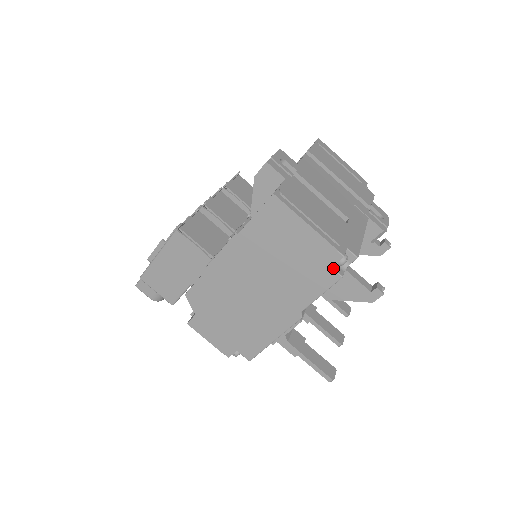
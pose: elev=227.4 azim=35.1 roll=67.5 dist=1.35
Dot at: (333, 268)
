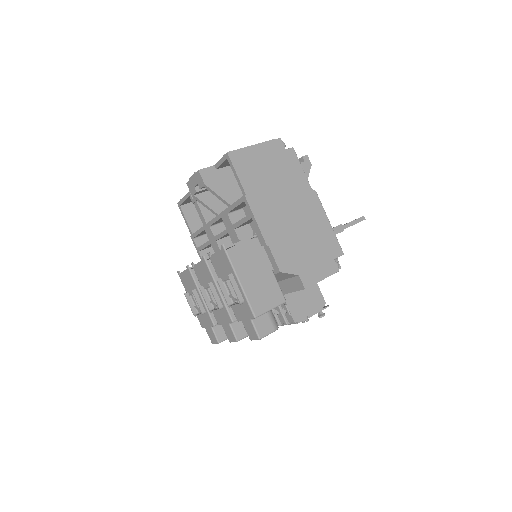
Dot at: (286, 149)
